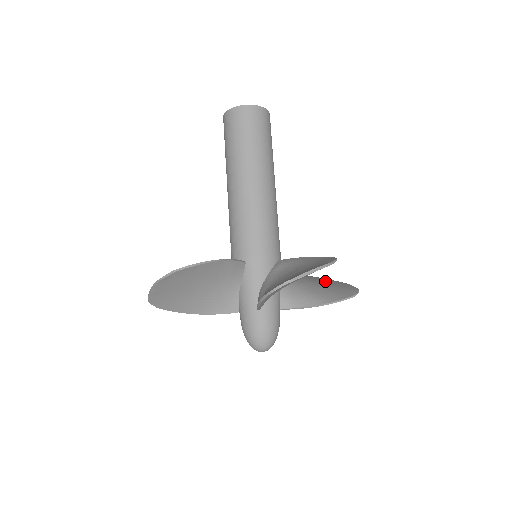
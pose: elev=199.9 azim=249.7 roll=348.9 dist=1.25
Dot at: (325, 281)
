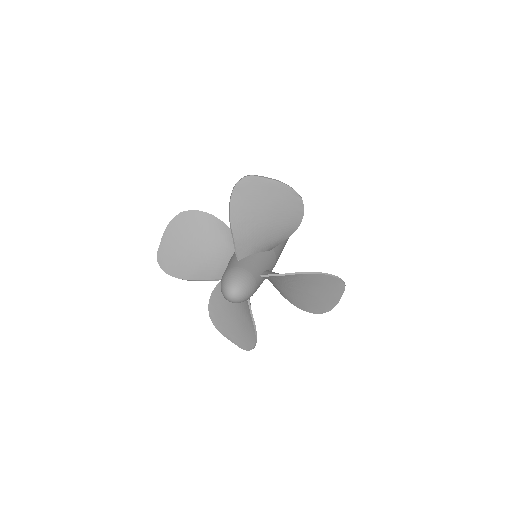
Dot at: (320, 297)
